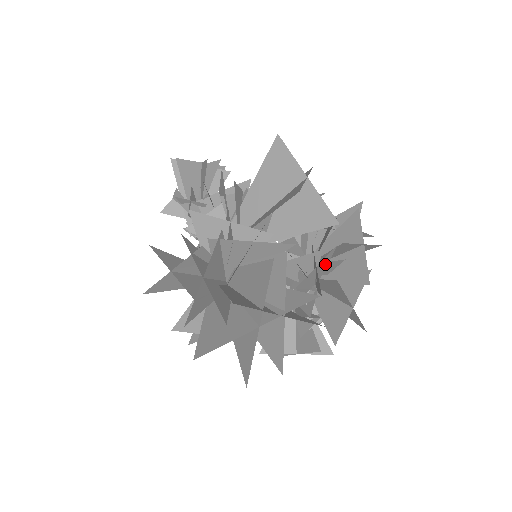
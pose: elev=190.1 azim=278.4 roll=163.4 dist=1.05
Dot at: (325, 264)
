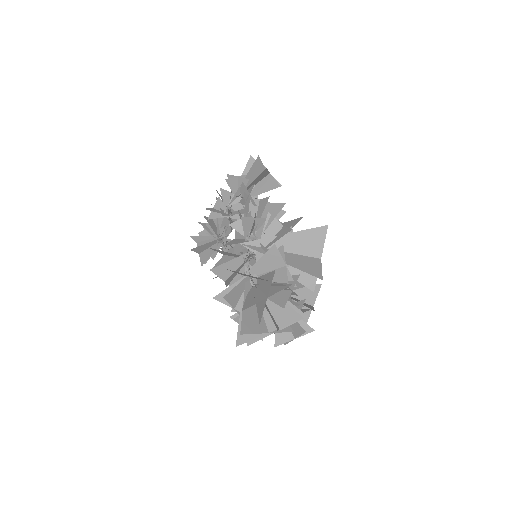
Dot at: occluded
